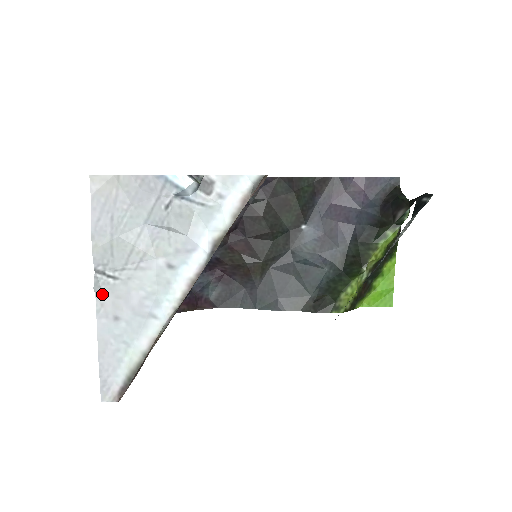
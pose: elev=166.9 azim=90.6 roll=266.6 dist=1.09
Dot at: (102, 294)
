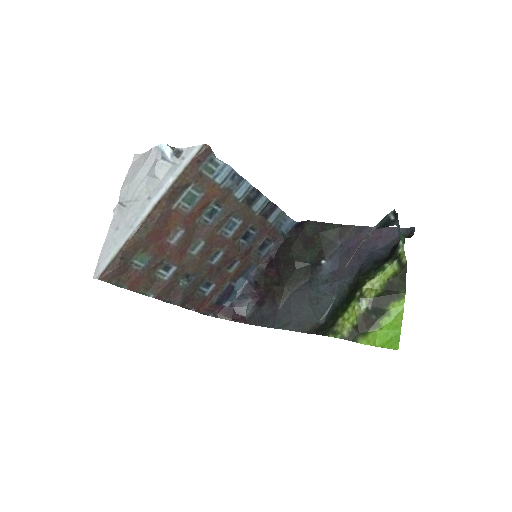
Dot at: (117, 215)
